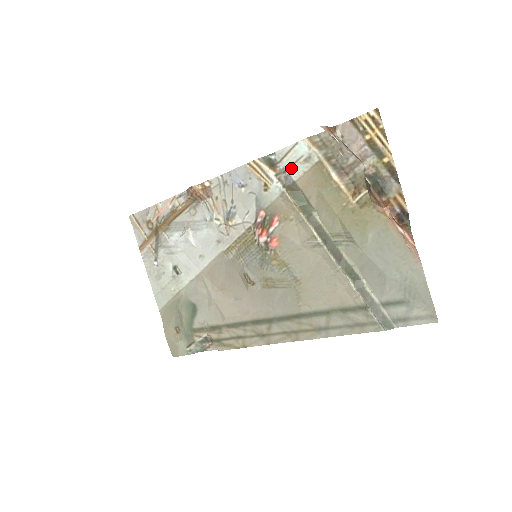
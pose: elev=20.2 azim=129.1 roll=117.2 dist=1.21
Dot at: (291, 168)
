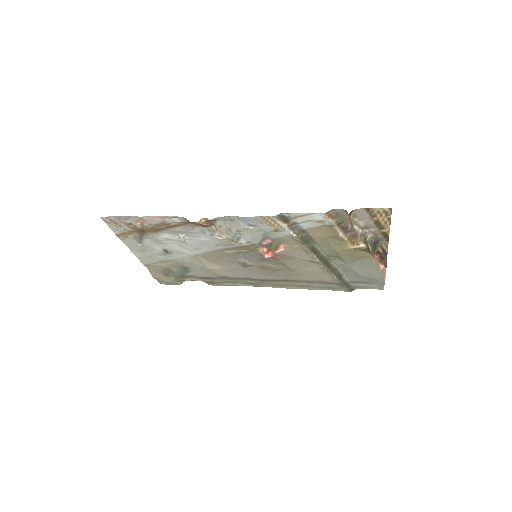
Dot at: (303, 223)
